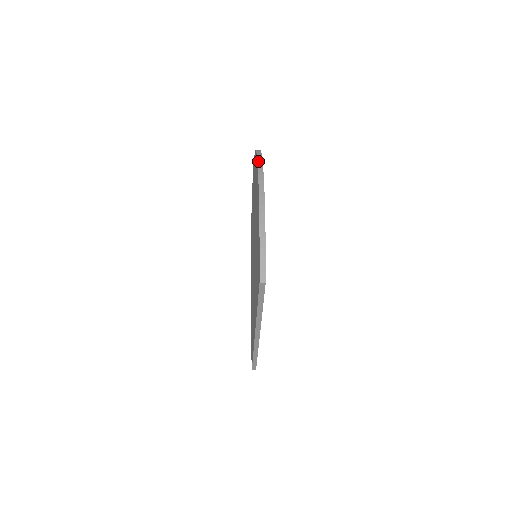
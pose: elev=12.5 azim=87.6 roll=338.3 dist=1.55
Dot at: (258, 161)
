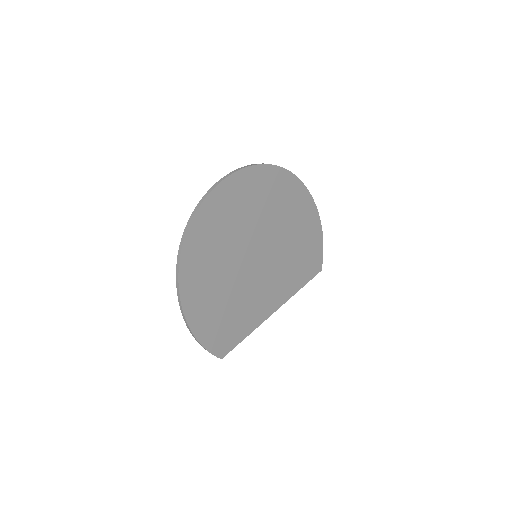
Dot at: (176, 286)
